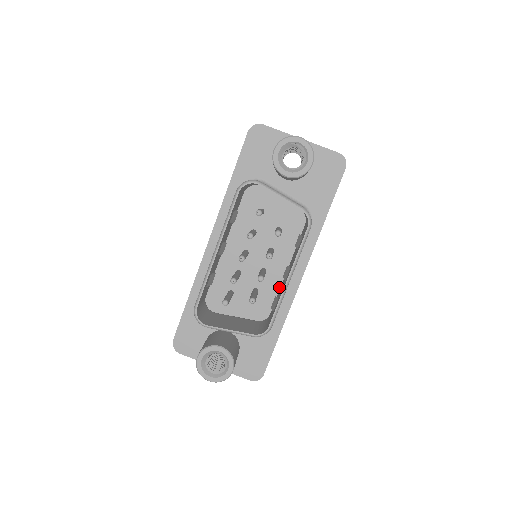
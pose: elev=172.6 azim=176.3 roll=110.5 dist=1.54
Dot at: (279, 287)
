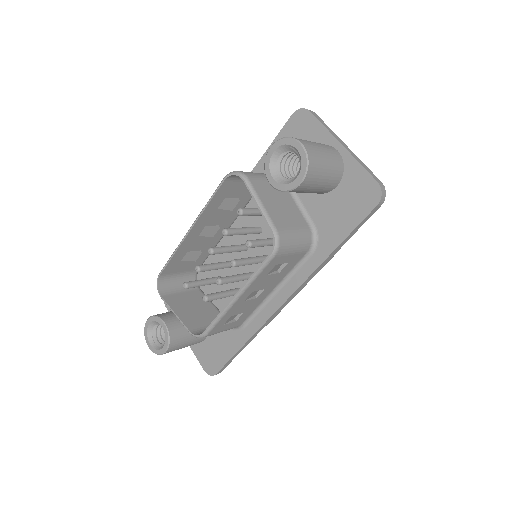
Dot at: occluded
